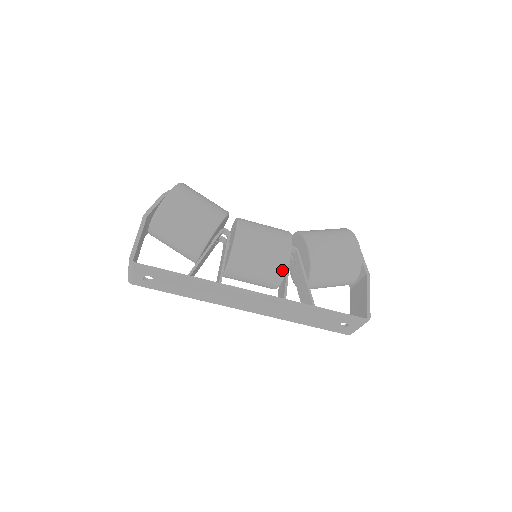
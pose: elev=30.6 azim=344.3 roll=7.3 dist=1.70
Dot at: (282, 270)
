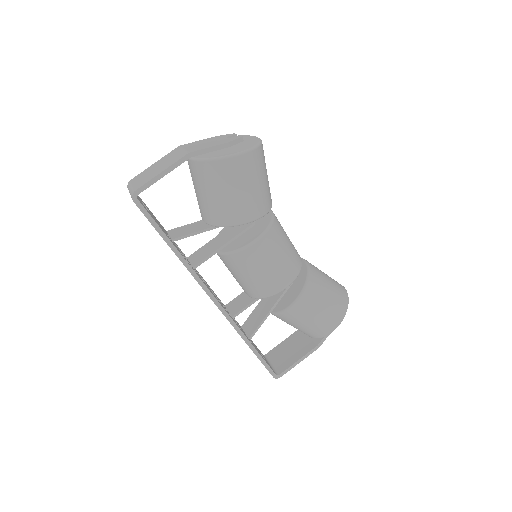
Dot at: (258, 296)
